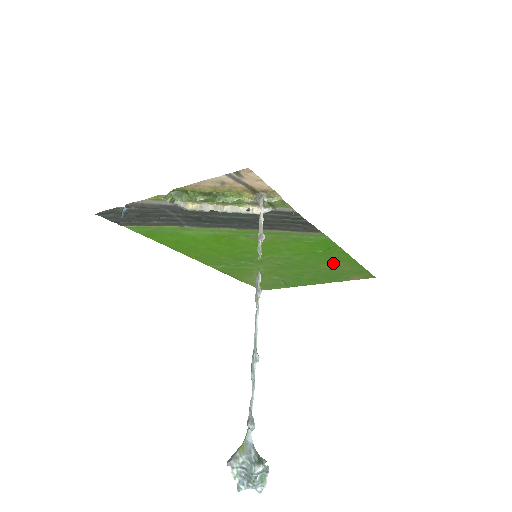
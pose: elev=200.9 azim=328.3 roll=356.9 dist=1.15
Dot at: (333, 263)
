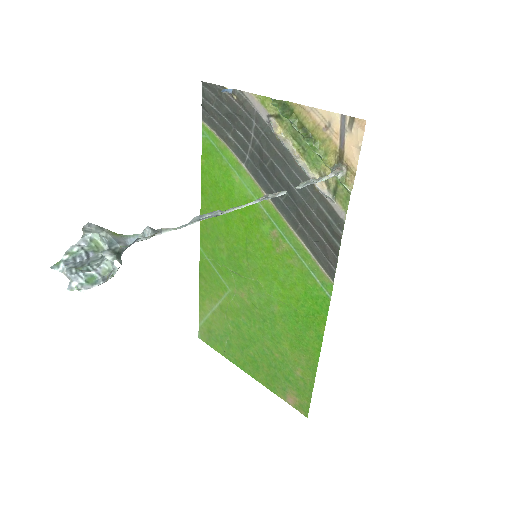
Dot at: (296, 349)
